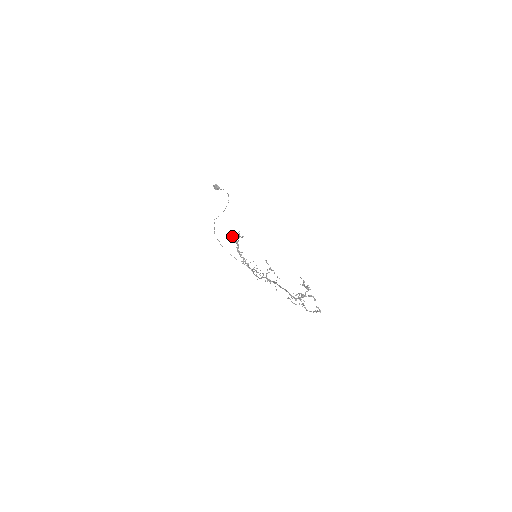
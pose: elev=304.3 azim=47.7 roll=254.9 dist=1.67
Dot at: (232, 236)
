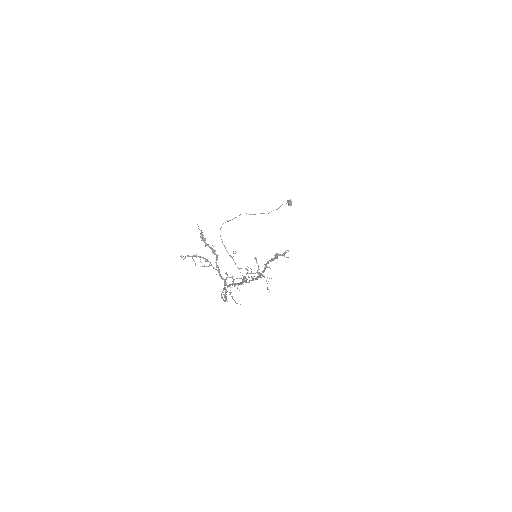
Dot at: (276, 253)
